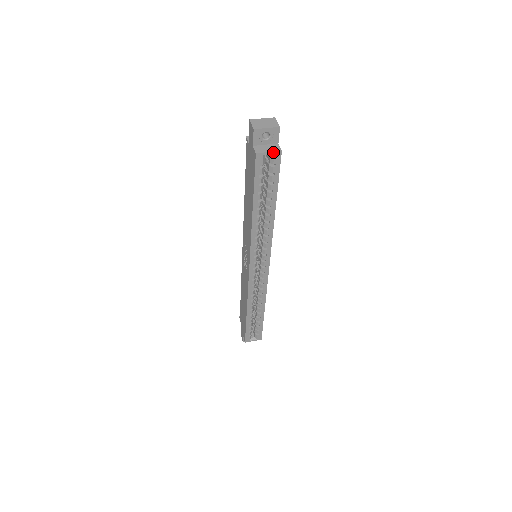
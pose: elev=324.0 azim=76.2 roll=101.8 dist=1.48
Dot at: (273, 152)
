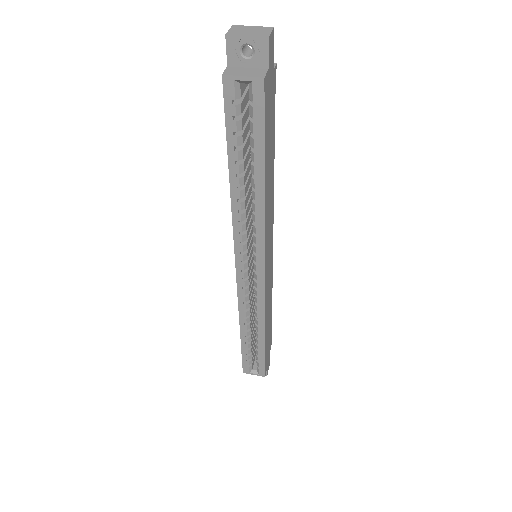
Dot at: (250, 78)
